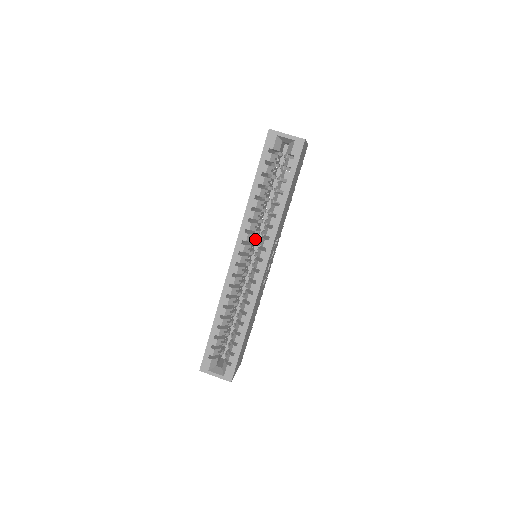
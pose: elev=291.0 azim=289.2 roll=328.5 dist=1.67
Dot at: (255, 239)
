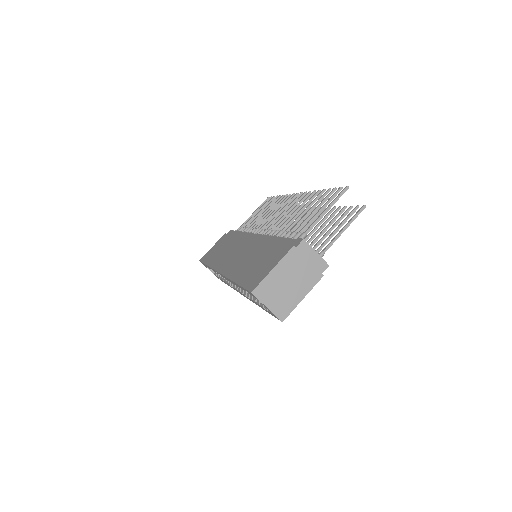
Dot at: occluded
